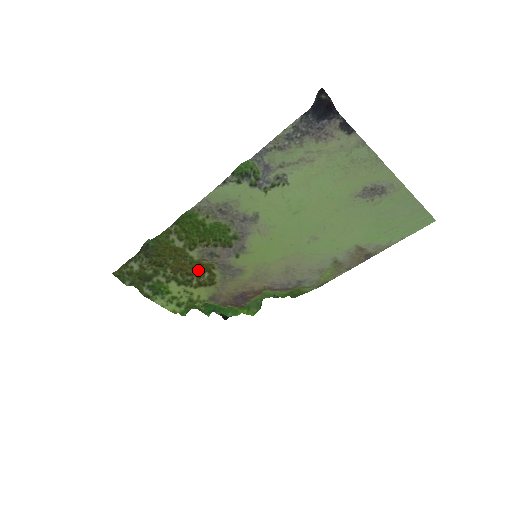
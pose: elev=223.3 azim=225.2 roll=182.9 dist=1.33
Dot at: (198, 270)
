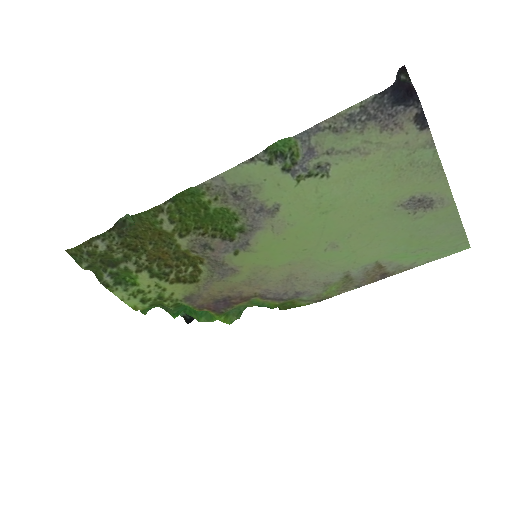
Dot at: (181, 262)
